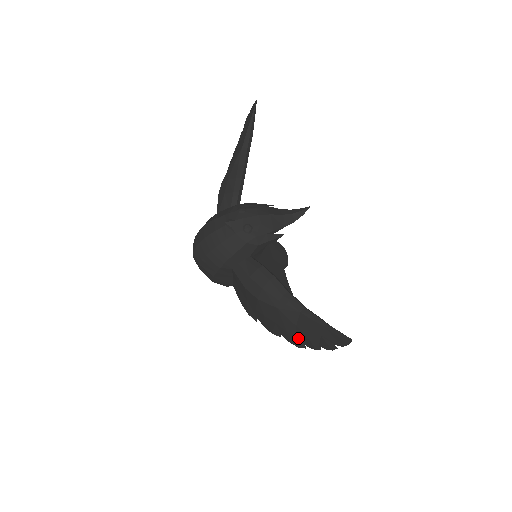
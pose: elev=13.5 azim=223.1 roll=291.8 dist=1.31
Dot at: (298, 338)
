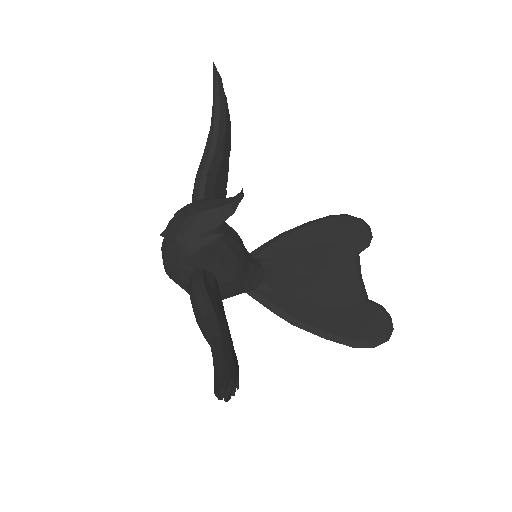
Dot at: occluded
